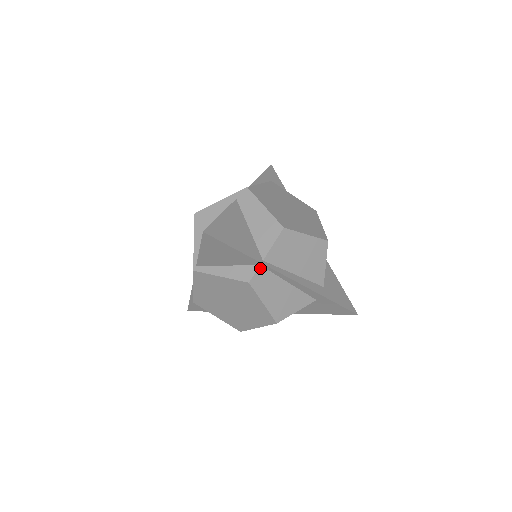
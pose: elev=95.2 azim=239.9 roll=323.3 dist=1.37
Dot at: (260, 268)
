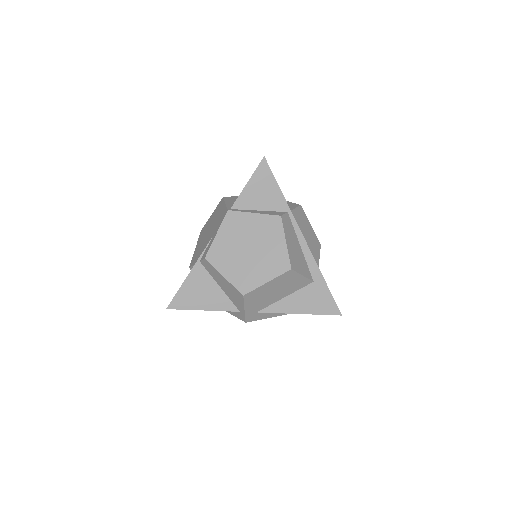
Dot at: (287, 214)
